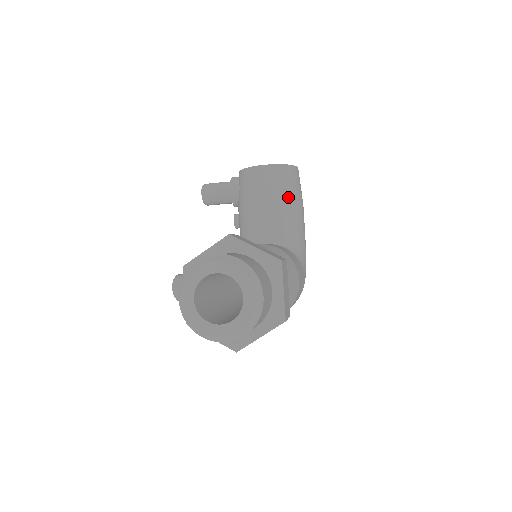
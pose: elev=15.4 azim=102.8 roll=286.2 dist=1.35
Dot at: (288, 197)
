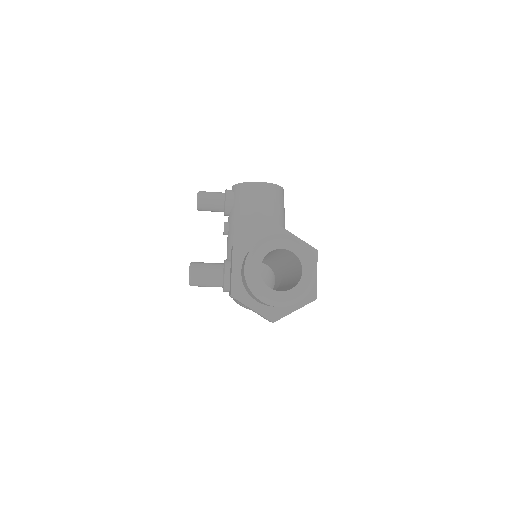
Dot at: (278, 212)
